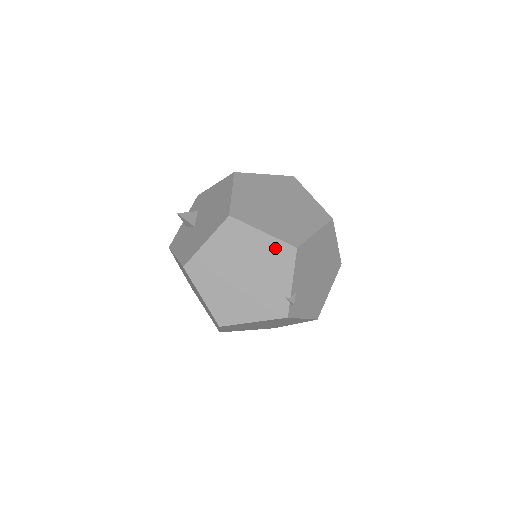
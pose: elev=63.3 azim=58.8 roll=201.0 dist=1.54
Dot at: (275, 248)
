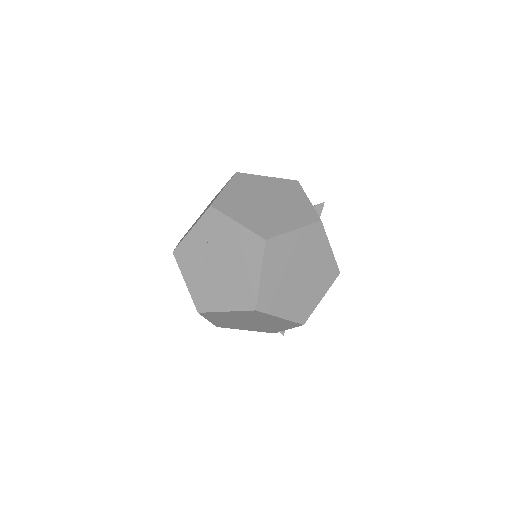
Dot at: (286, 322)
